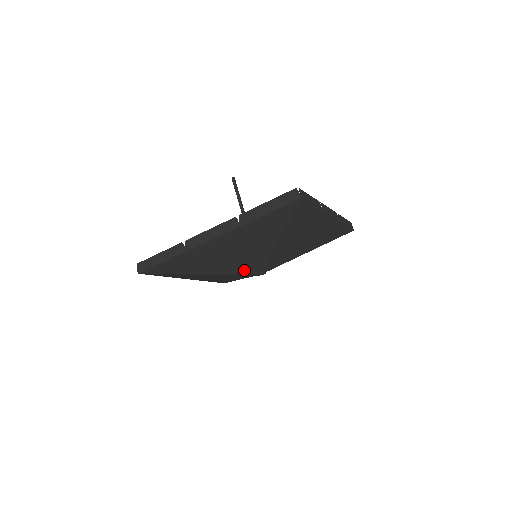
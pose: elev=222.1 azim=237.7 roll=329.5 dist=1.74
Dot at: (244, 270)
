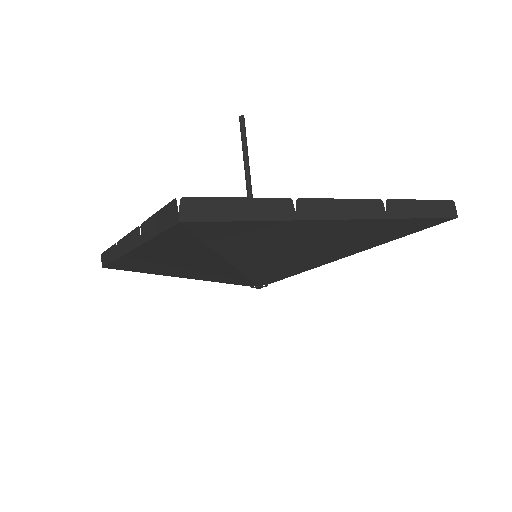
Dot at: (227, 281)
